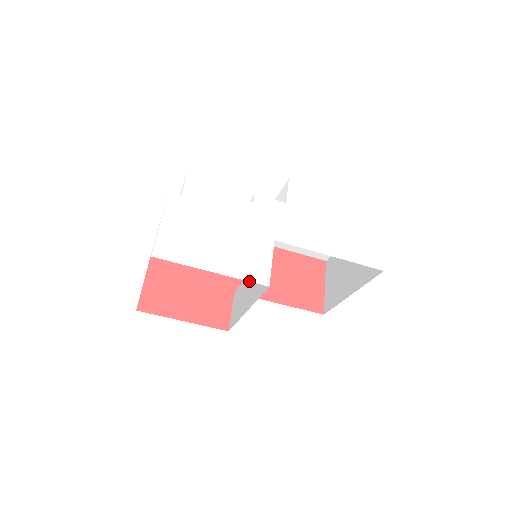
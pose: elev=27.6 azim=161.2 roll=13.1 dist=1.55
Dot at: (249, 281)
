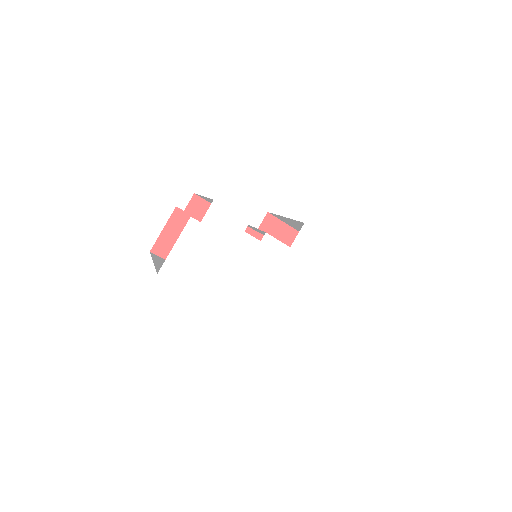
Dot at: occluded
